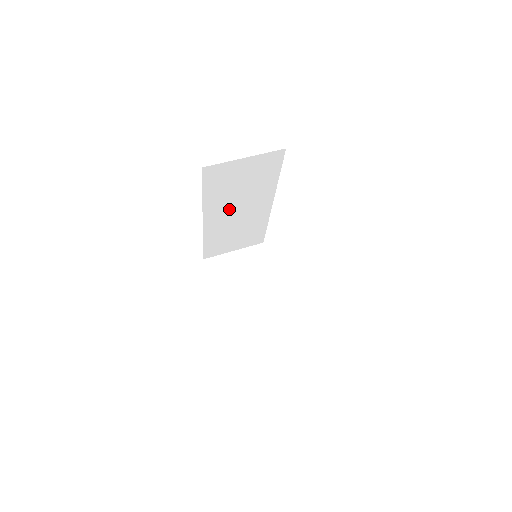
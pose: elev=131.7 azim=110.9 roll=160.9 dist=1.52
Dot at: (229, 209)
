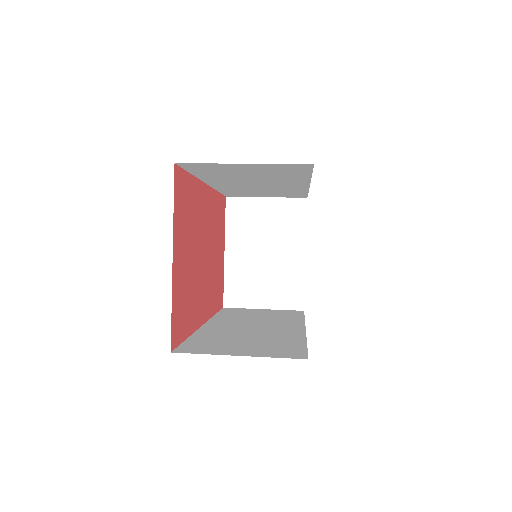
Dot at: (242, 182)
